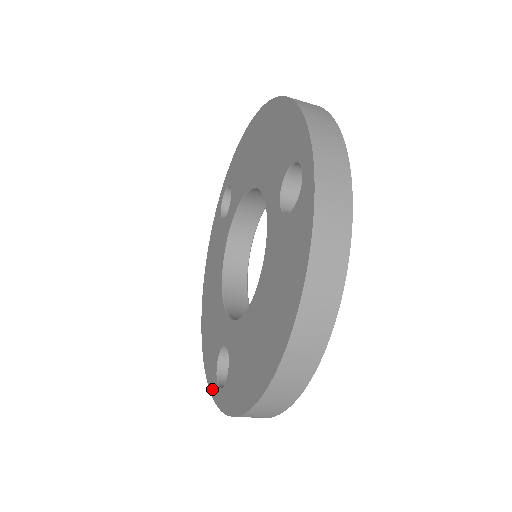
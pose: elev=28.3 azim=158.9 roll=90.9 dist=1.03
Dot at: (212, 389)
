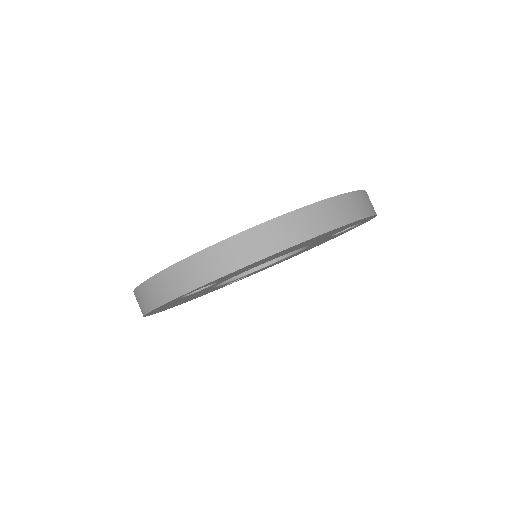
Dot at: occluded
